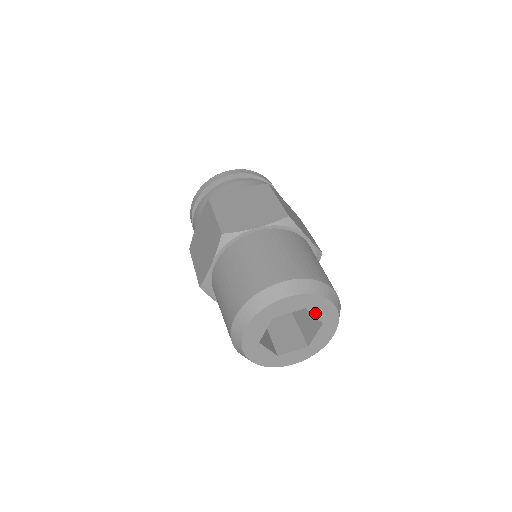
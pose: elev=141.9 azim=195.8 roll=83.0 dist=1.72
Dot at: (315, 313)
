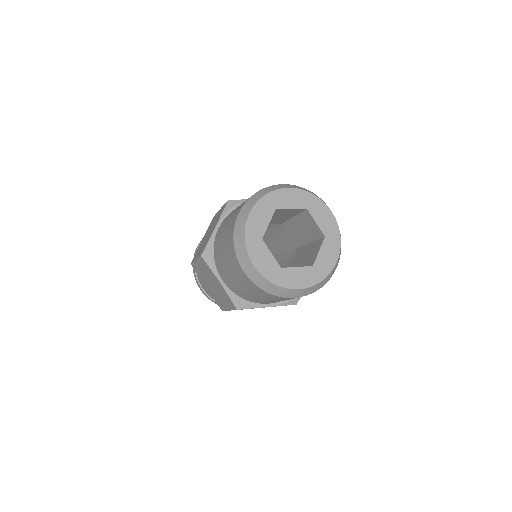
Dot at: (288, 207)
